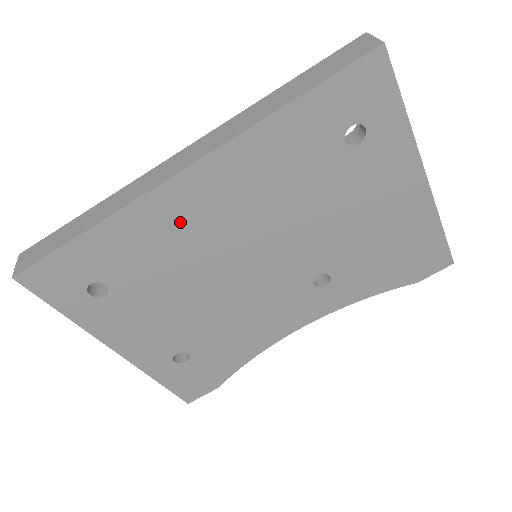
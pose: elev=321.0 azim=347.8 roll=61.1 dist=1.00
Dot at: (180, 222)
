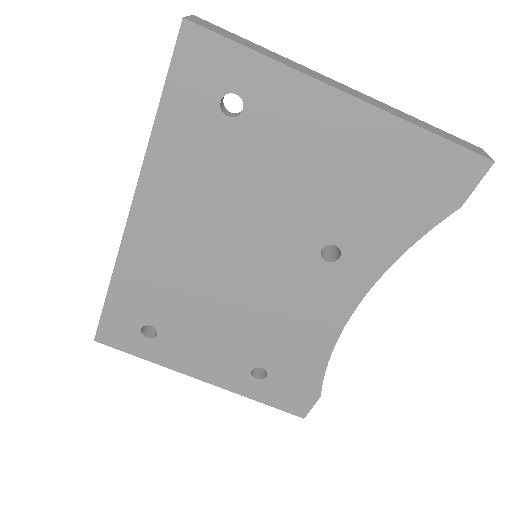
Dot at: (160, 255)
